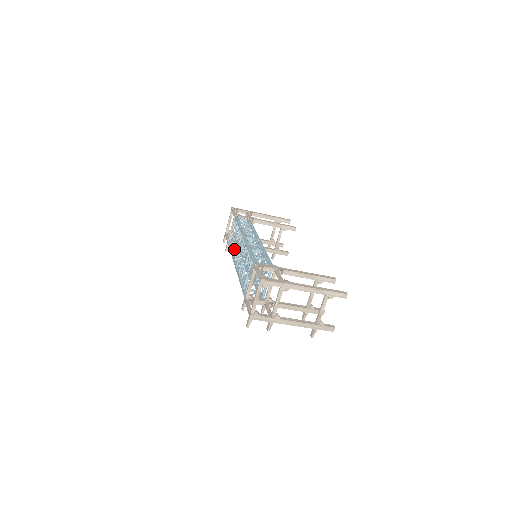
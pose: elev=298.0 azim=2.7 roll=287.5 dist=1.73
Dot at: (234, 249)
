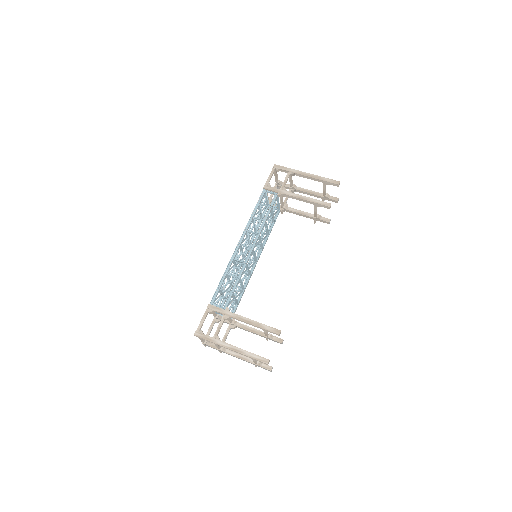
Dot at: (255, 228)
